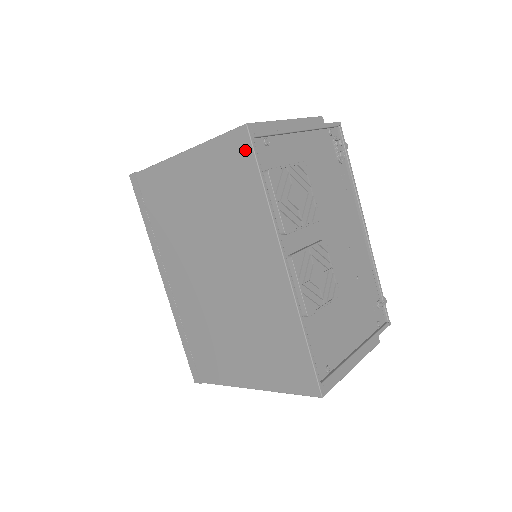
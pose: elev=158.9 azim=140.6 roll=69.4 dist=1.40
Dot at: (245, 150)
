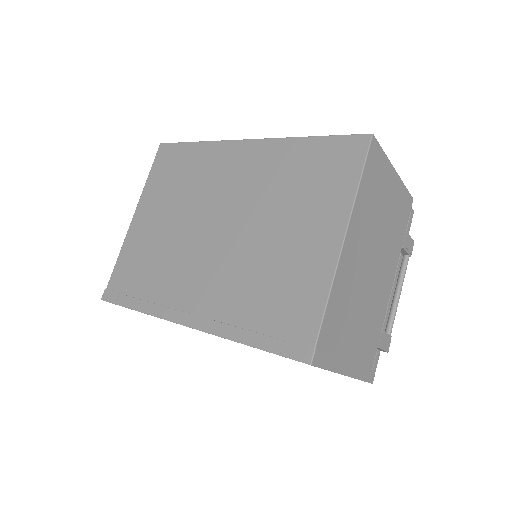
Dot at: (169, 150)
